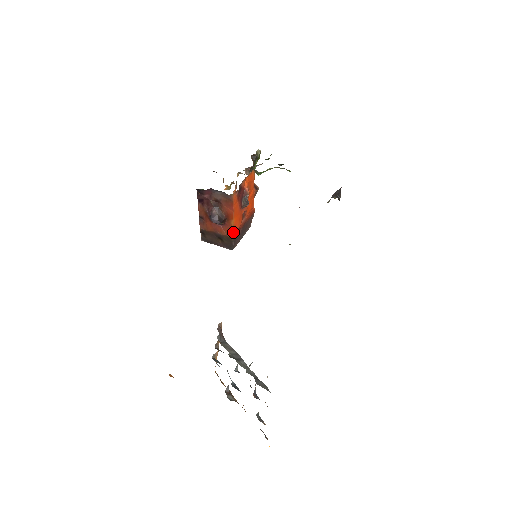
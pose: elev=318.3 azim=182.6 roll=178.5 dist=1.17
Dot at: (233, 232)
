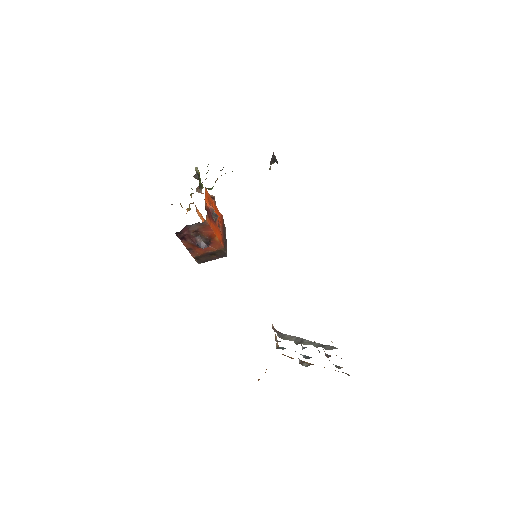
Dot at: (221, 245)
